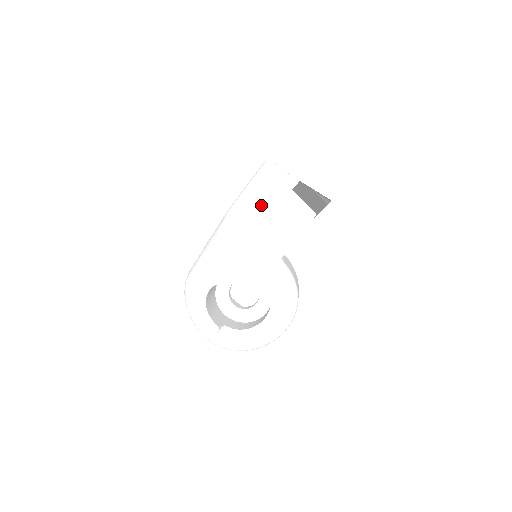
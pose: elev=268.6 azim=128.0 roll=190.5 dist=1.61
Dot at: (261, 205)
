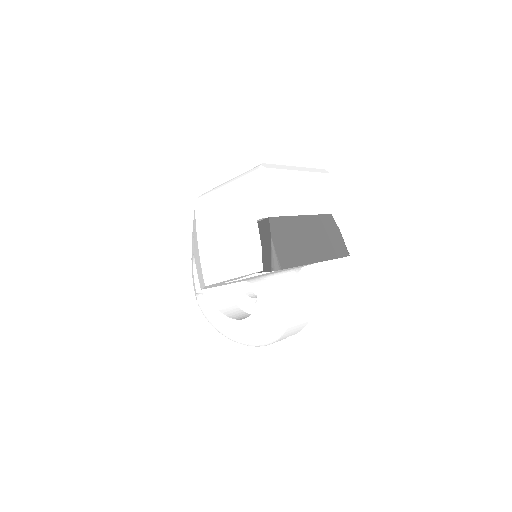
Dot at: (224, 212)
